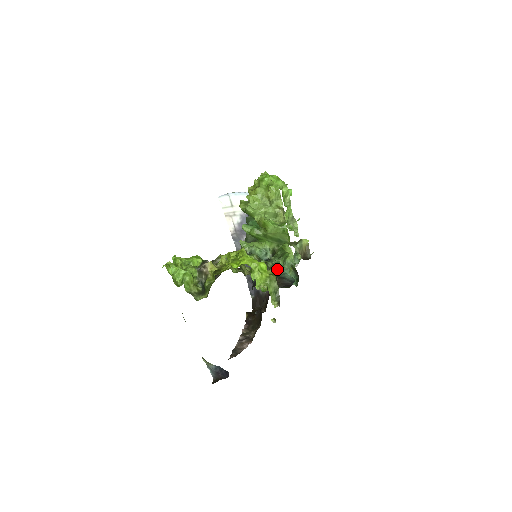
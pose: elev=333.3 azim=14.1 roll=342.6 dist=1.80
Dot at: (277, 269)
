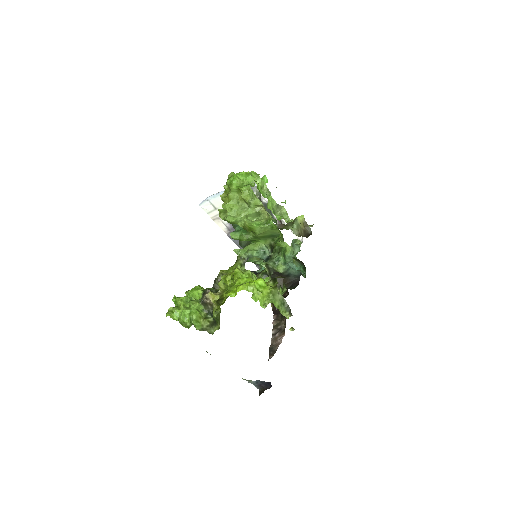
Dot at: (276, 279)
